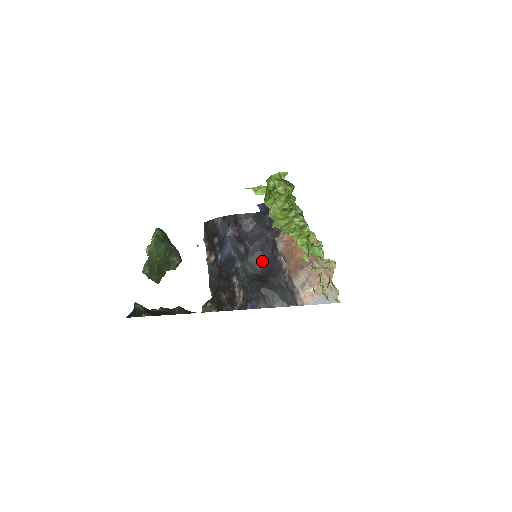
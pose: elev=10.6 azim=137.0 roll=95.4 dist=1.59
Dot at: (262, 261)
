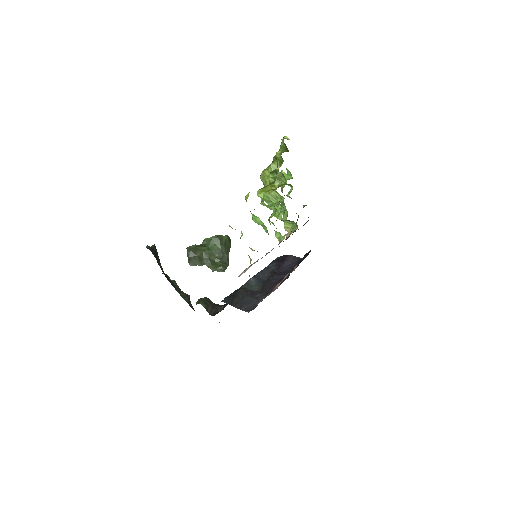
Dot at: (271, 288)
